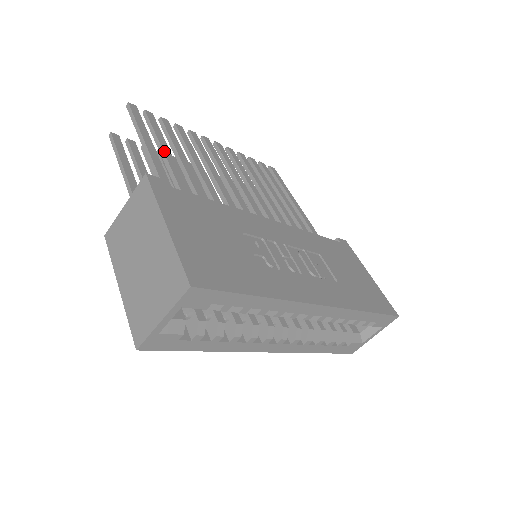
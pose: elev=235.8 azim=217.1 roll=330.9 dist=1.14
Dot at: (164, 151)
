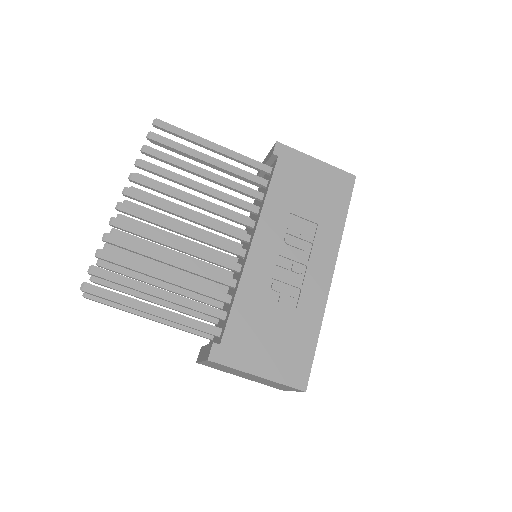
Dot at: (155, 296)
